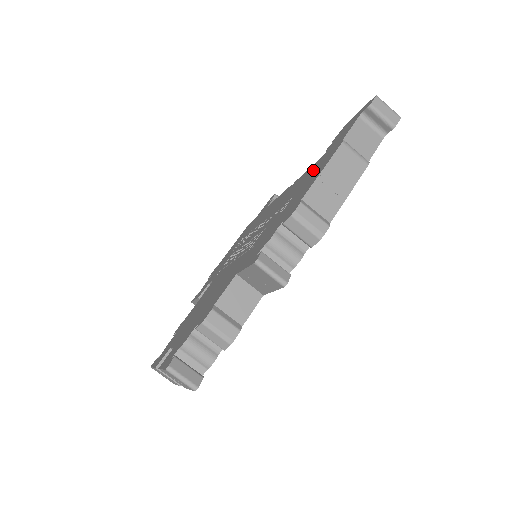
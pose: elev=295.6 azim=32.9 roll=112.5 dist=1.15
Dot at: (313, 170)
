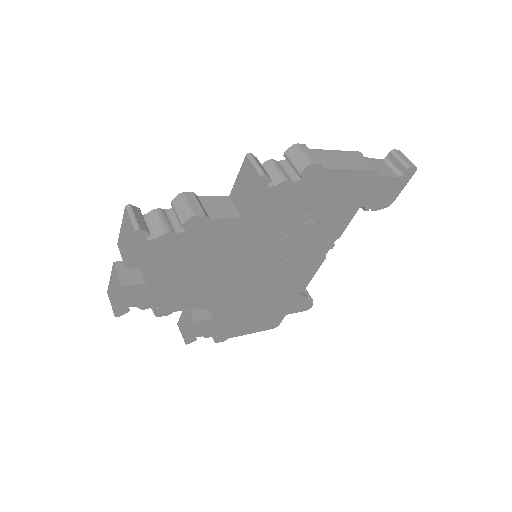
Dot at: occluded
